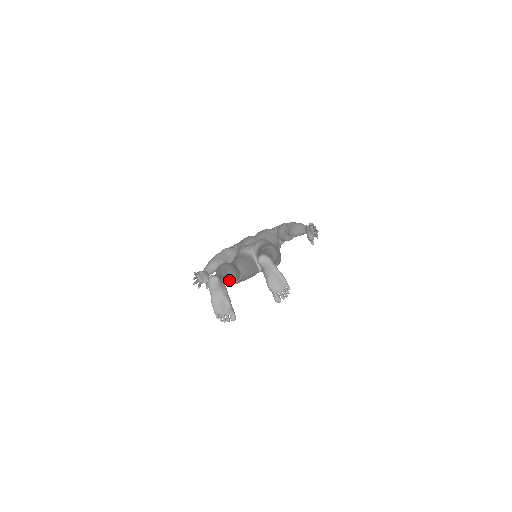
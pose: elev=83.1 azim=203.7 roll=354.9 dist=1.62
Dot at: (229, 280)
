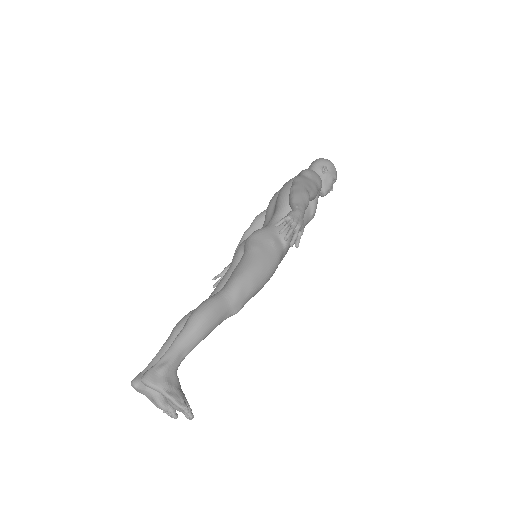
Dot at: occluded
